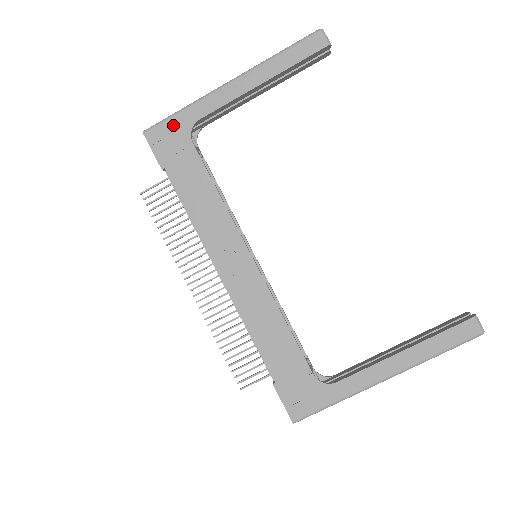
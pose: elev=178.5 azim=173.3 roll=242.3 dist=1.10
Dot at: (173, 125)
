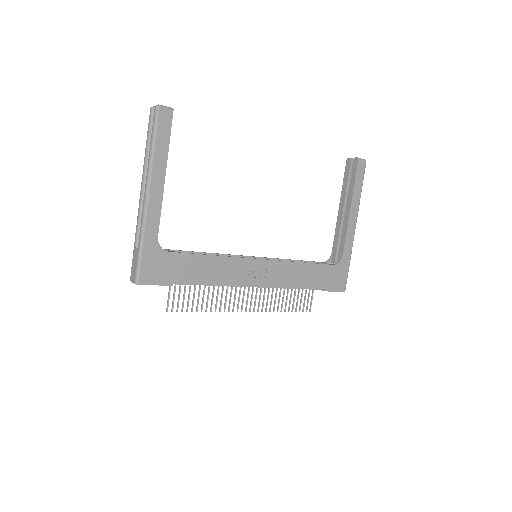
Dot at: (148, 258)
